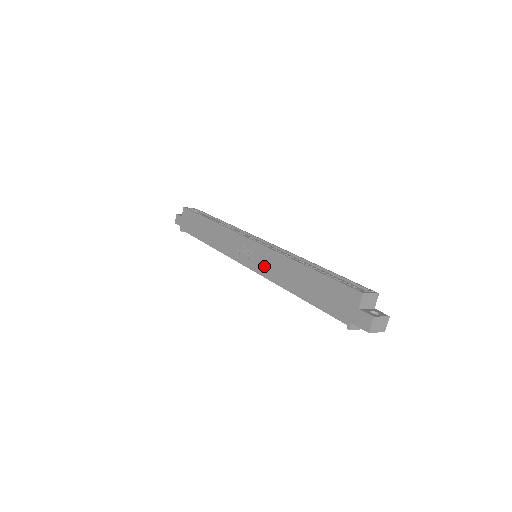
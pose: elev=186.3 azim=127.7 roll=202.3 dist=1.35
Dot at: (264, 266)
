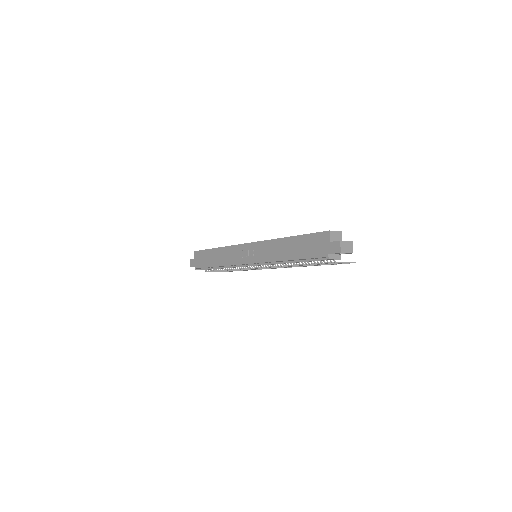
Dot at: (263, 255)
